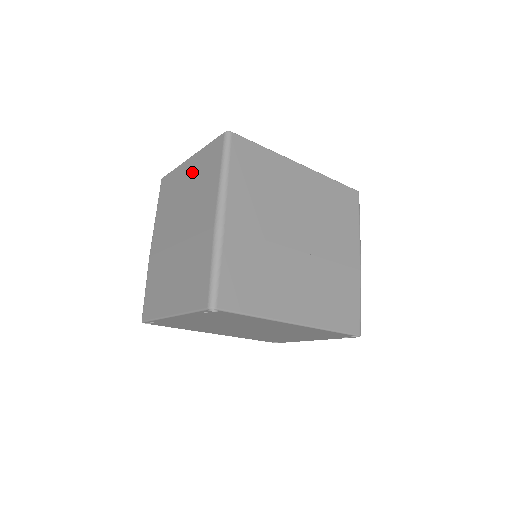
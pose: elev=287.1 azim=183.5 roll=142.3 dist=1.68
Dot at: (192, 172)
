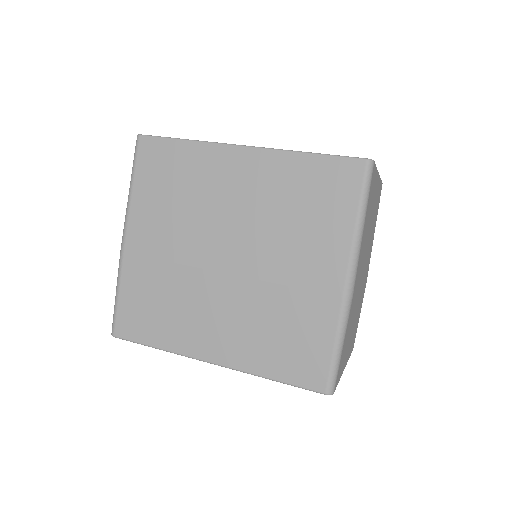
Dot at: occluded
